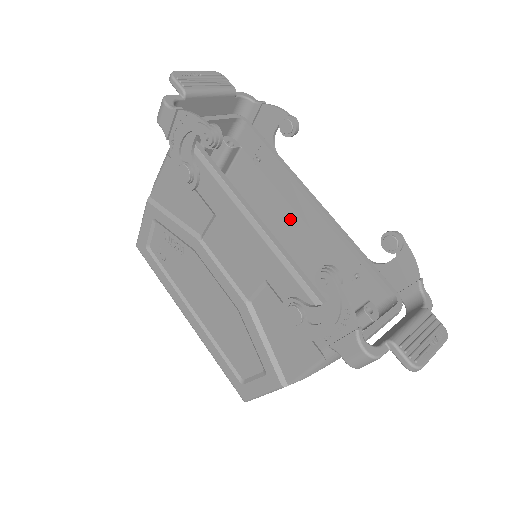
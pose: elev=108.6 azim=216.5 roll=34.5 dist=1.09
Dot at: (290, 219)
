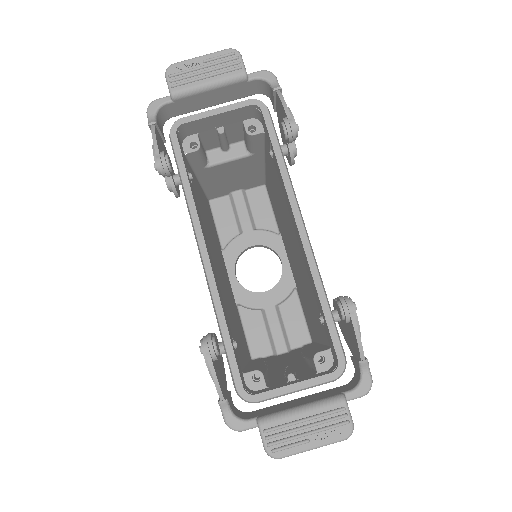
Dot at: (292, 228)
